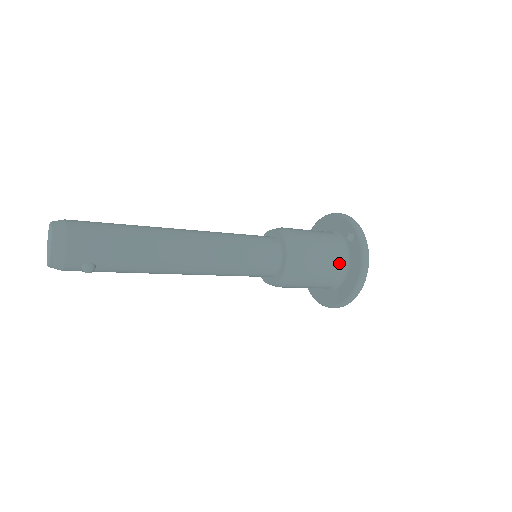
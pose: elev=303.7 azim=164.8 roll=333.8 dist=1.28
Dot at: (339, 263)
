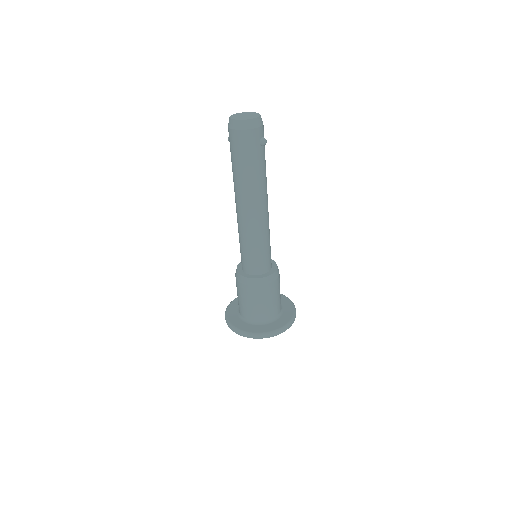
Dot at: occluded
